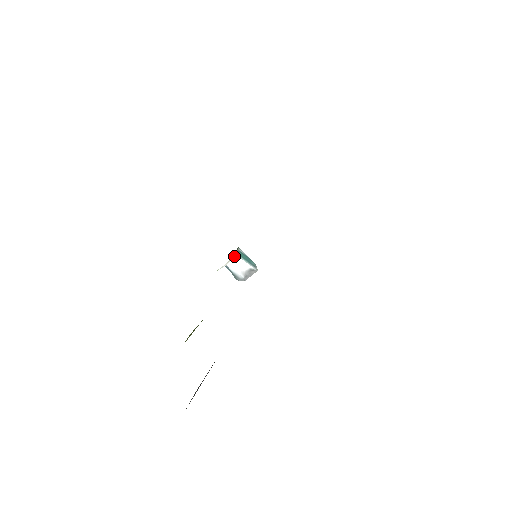
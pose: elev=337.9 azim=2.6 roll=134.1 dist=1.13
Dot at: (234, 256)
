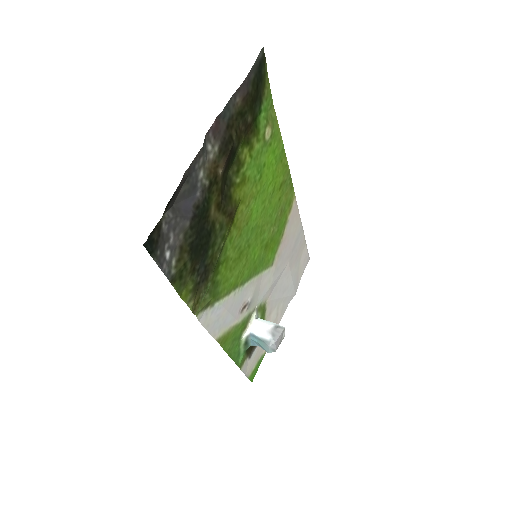
Dot at: (254, 317)
